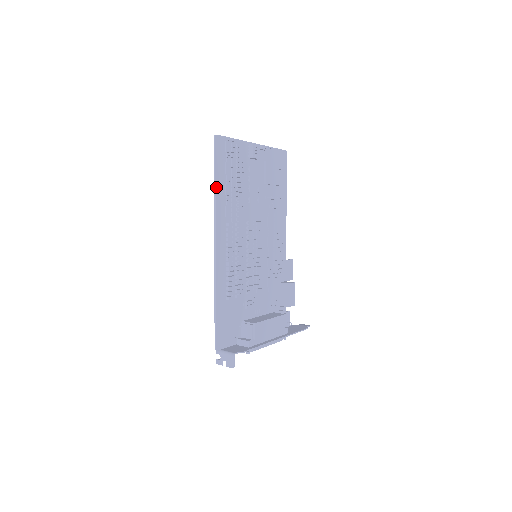
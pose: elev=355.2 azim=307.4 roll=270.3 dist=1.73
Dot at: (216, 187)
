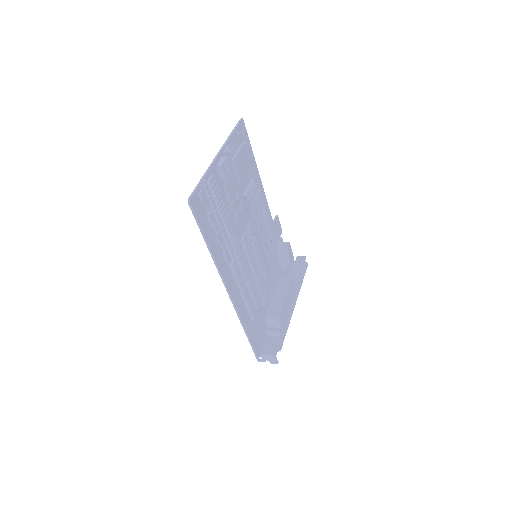
Dot at: (210, 248)
